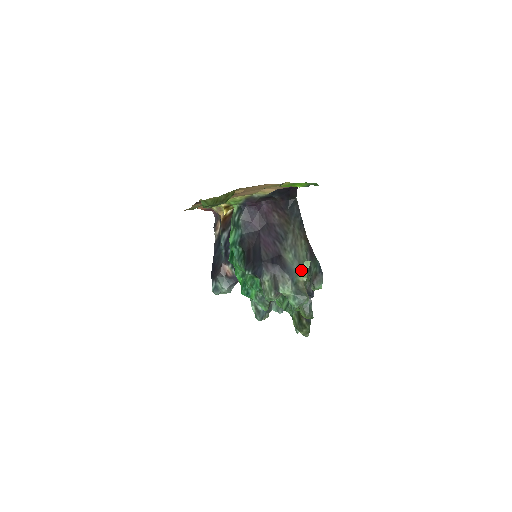
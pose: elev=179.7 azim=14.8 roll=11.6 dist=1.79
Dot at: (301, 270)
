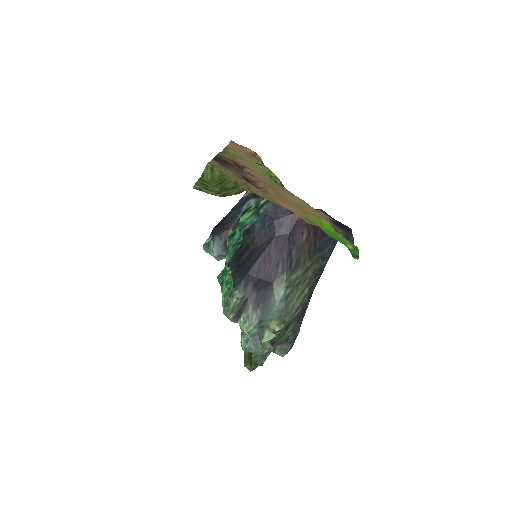
Dot at: (280, 318)
